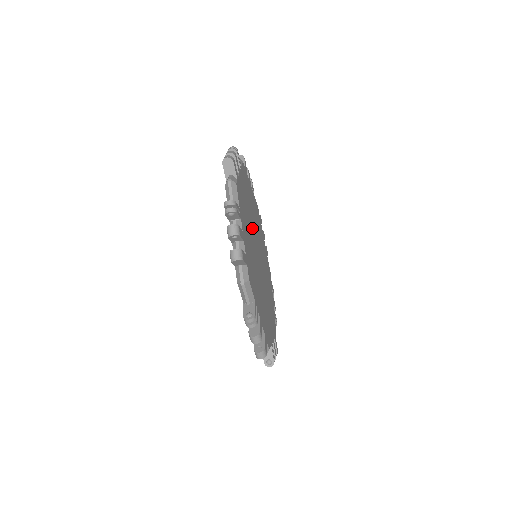
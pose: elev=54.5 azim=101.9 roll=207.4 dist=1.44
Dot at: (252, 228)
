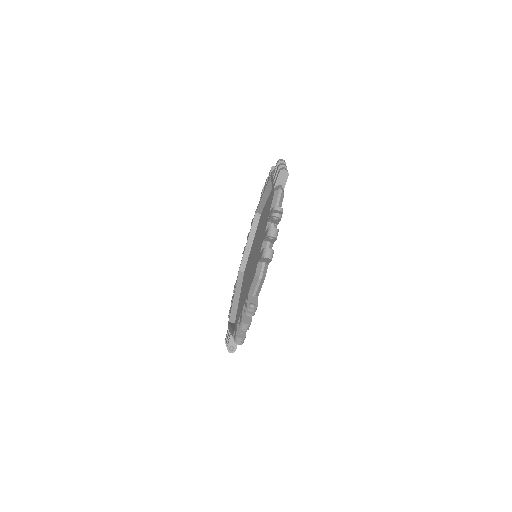
Dot at: occluded
